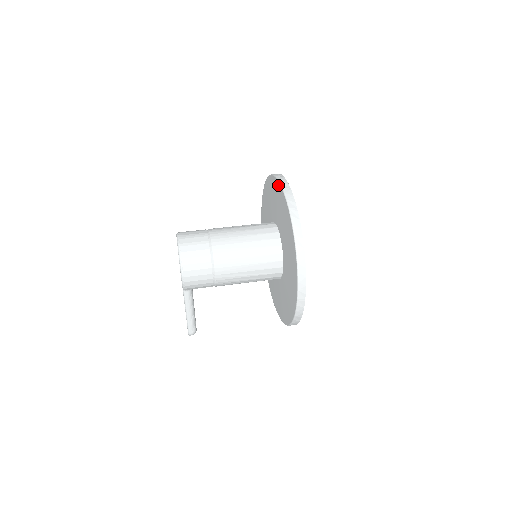
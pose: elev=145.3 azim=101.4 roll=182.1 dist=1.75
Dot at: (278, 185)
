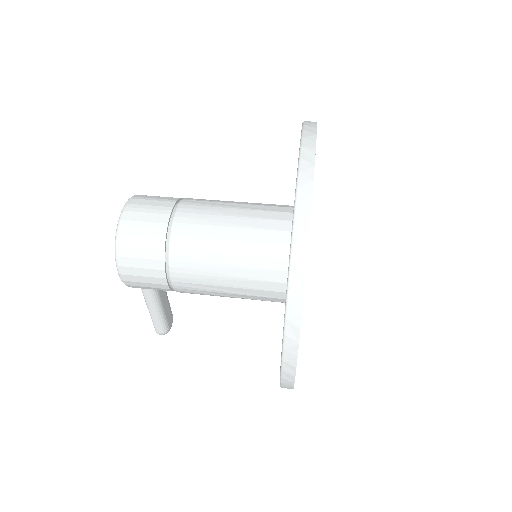
Dot at: occluded
